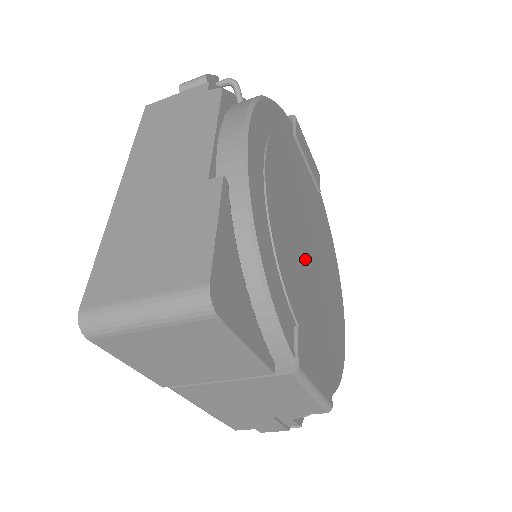
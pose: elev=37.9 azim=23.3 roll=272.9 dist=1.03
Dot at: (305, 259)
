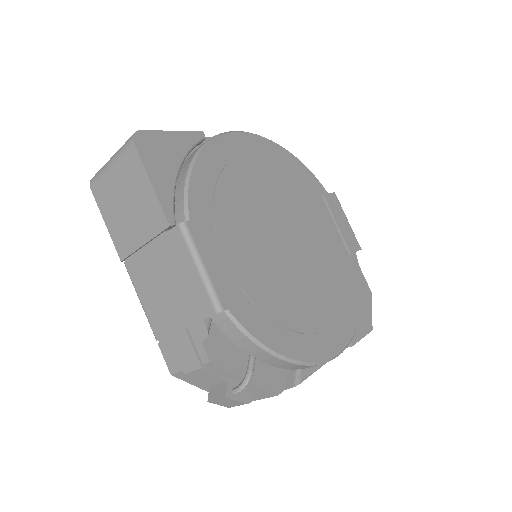
Dot at: (271, 233)
